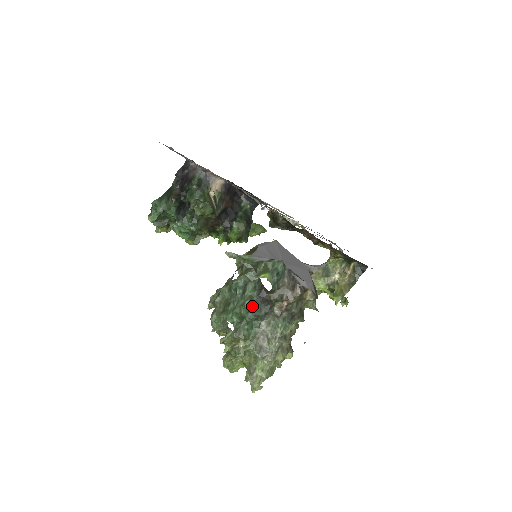
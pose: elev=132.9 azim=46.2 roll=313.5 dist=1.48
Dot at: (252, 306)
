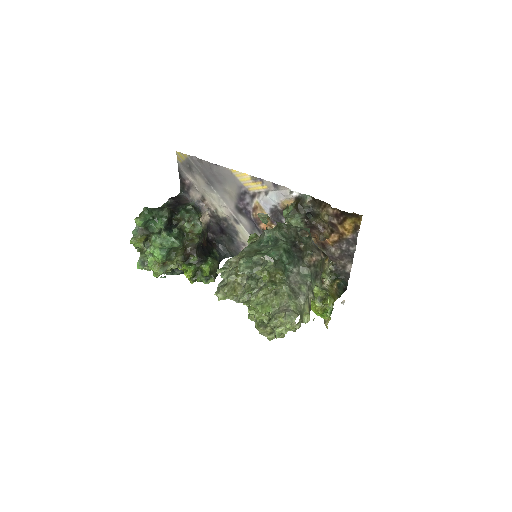
Dot at: (288, 251)
